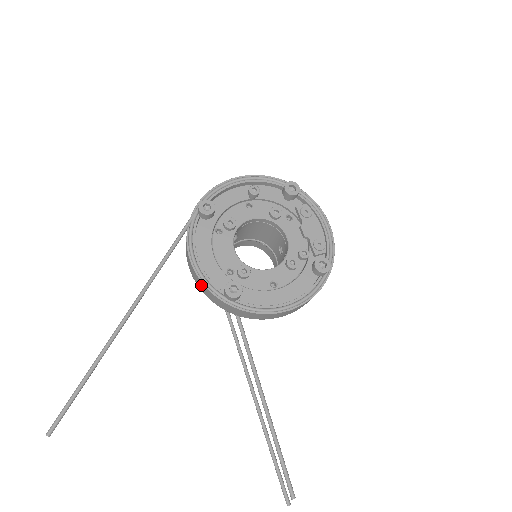
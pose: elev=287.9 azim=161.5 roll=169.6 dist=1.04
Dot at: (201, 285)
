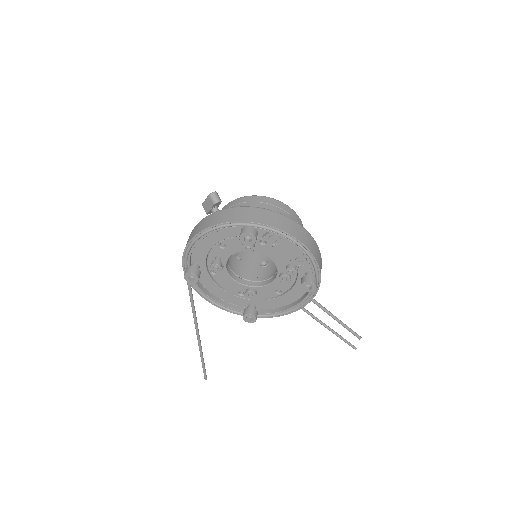
Dot at: occluded
